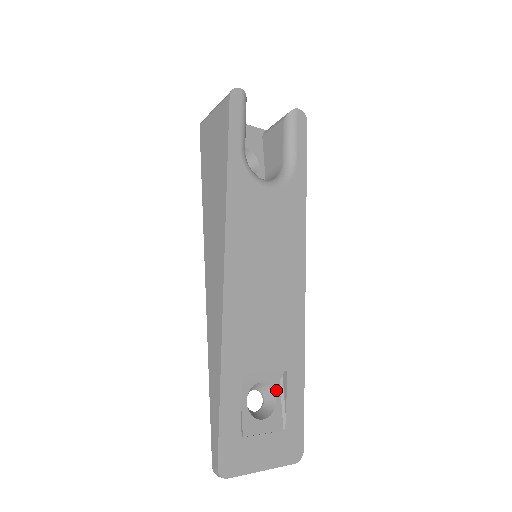
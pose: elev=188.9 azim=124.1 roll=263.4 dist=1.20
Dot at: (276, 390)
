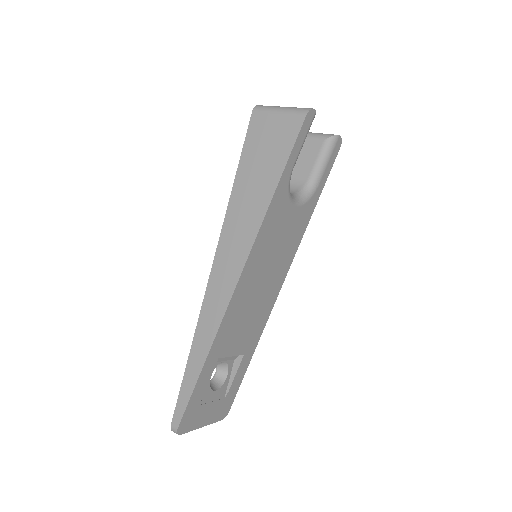
Dot at: (230, 367)
